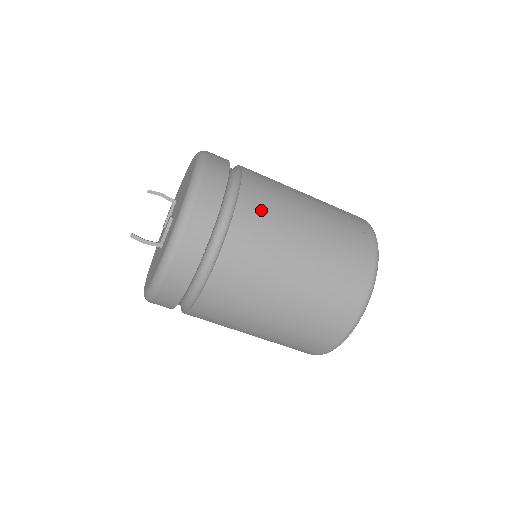
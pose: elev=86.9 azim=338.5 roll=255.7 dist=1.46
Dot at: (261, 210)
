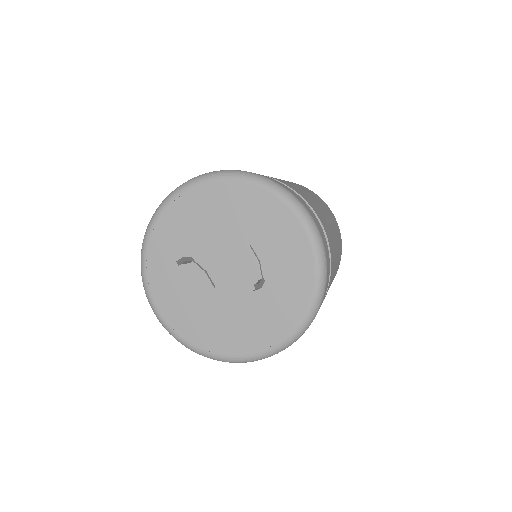
Dot at: occluded
